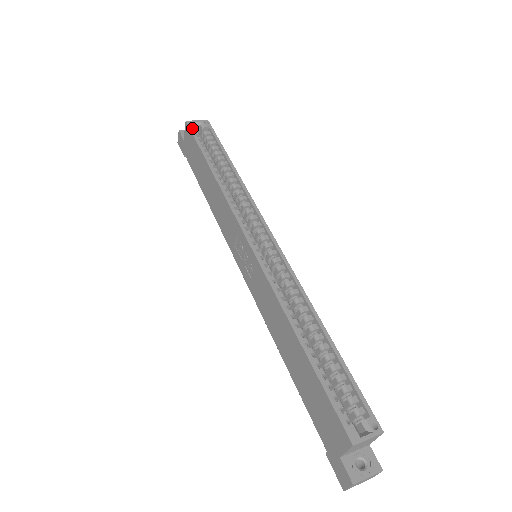
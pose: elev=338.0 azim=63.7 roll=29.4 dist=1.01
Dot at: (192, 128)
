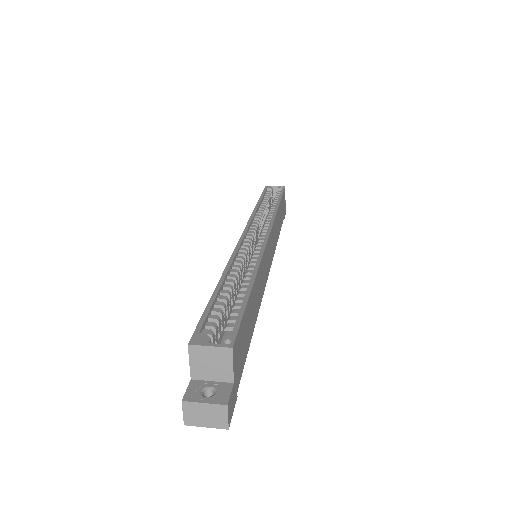
Dot at: (266, 188)
